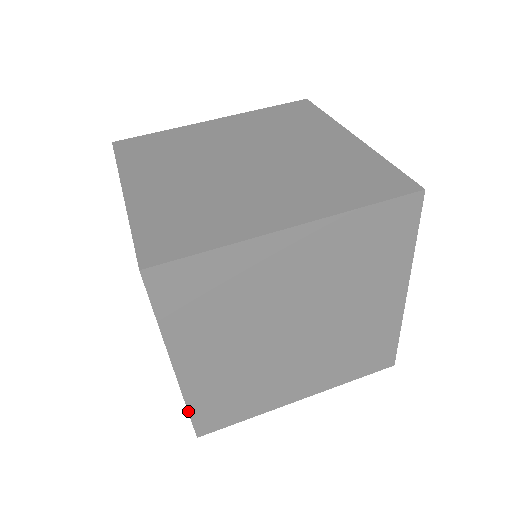
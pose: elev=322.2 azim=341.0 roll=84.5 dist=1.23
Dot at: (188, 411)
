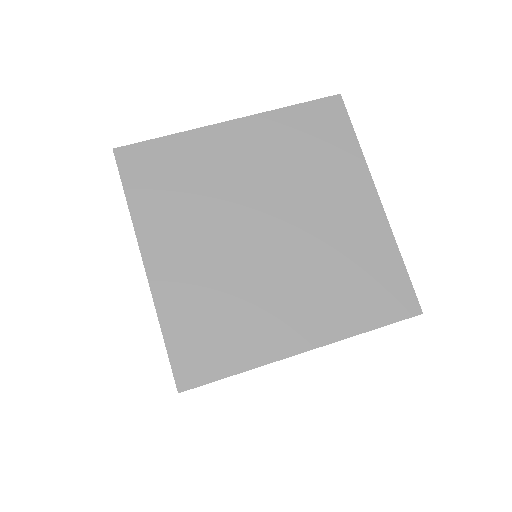
Dot at: (163, 336)
